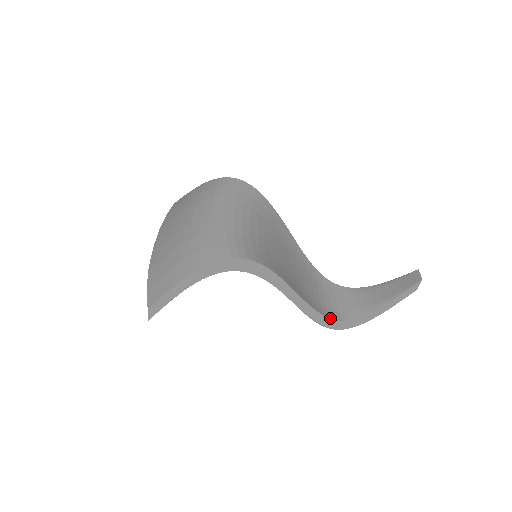
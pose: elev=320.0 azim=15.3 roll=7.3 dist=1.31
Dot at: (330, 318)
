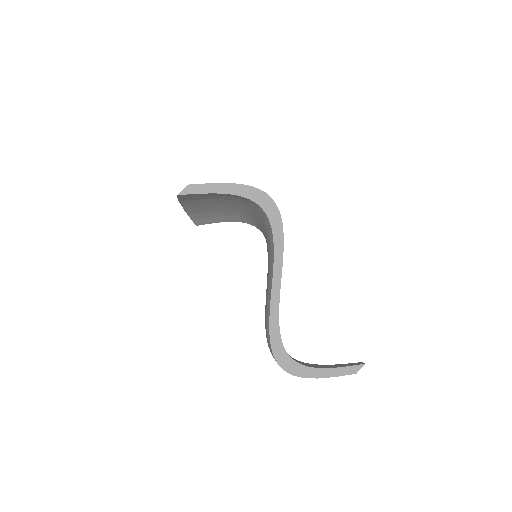
Dot at: (281, 339)
